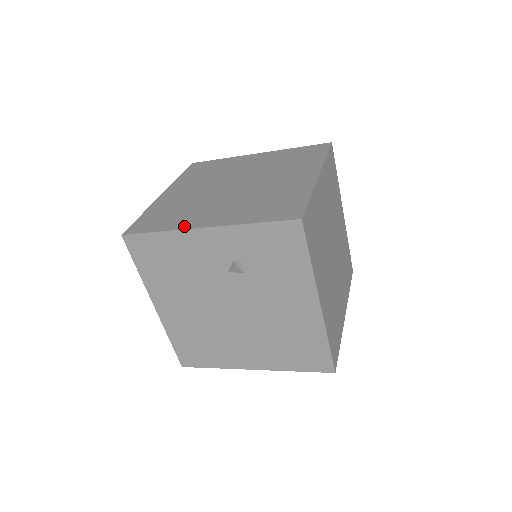
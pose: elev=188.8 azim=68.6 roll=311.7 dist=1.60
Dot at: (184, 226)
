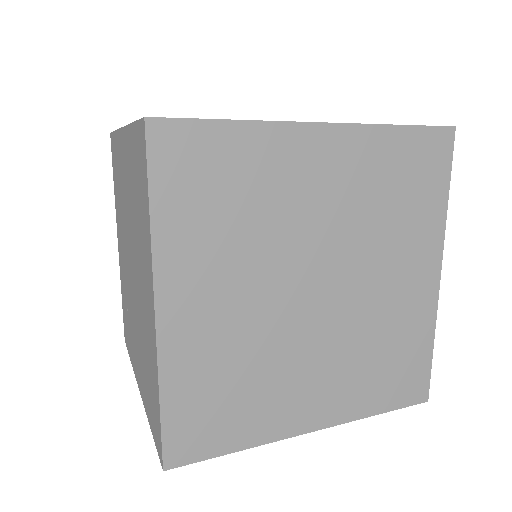
Dot at: (278, 433)
